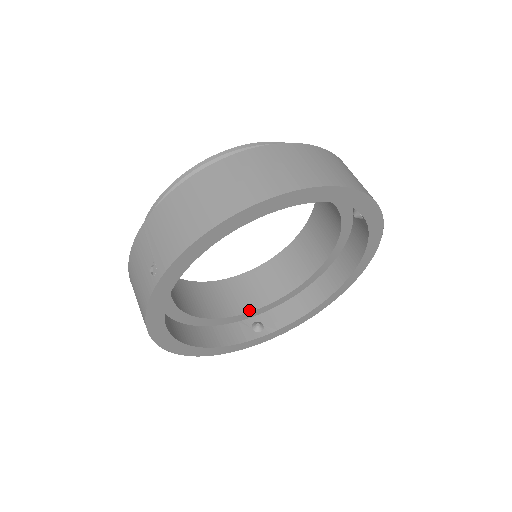
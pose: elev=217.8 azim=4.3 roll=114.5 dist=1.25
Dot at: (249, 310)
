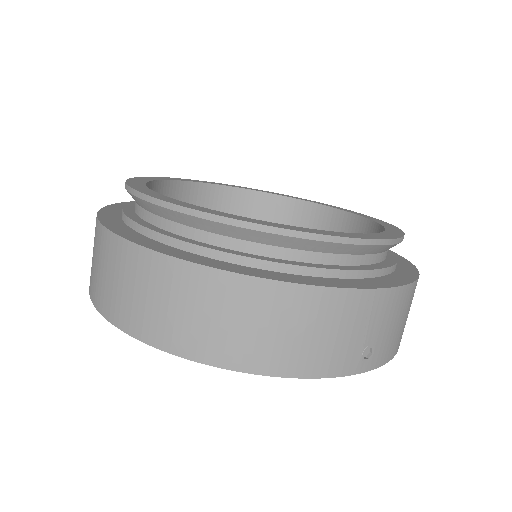
Dot at: occluded
